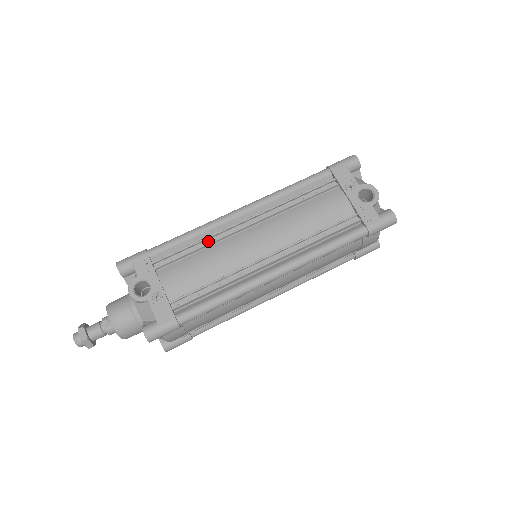
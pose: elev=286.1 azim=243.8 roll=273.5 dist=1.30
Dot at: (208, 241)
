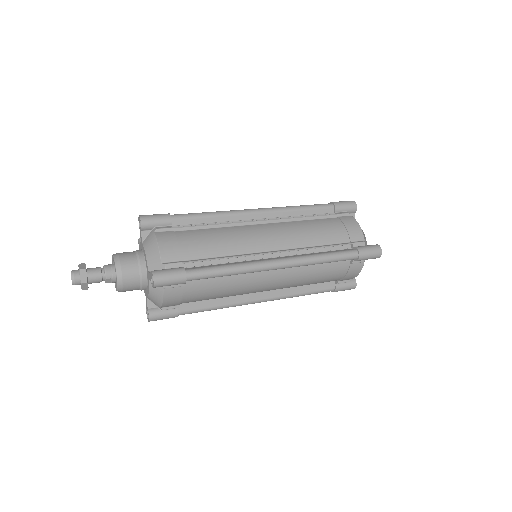
Dot at: occluded
